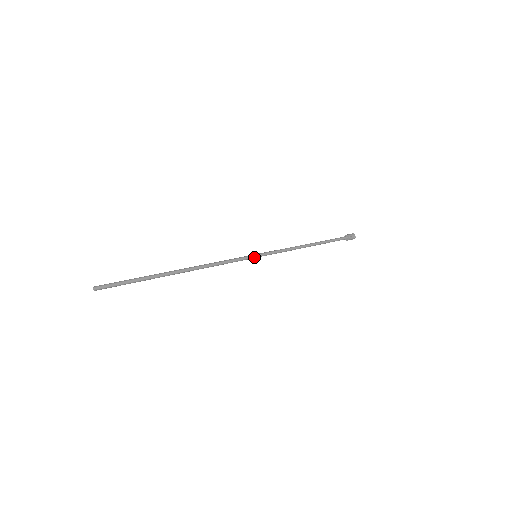
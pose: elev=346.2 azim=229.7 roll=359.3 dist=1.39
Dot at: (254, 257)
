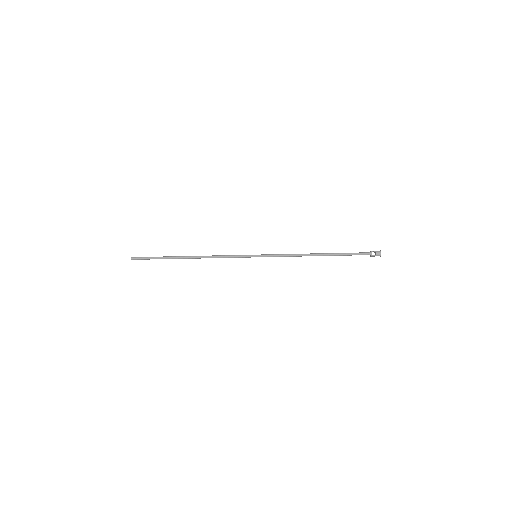
Dot at: (253, 256)
